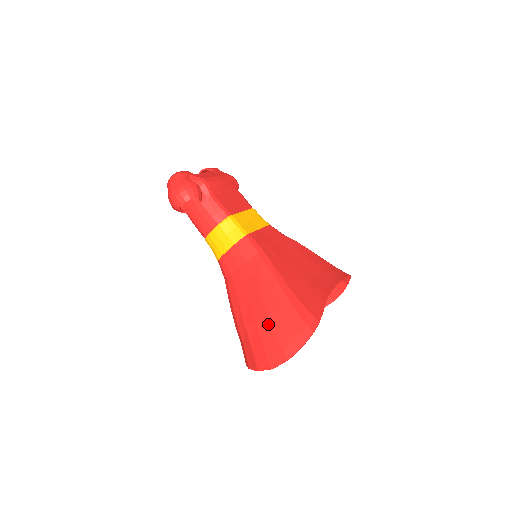
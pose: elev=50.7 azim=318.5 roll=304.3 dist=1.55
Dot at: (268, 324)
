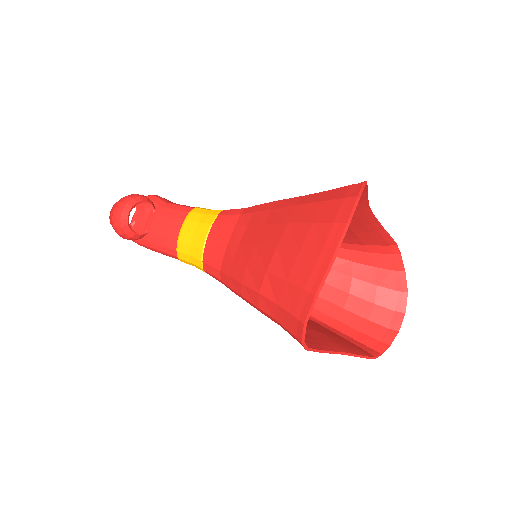
Dot at: (293, 228)
